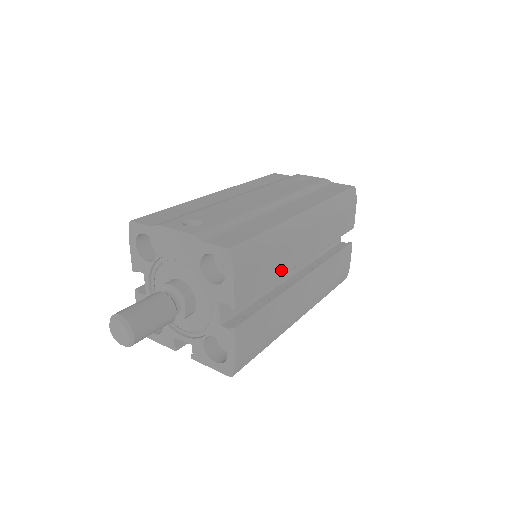
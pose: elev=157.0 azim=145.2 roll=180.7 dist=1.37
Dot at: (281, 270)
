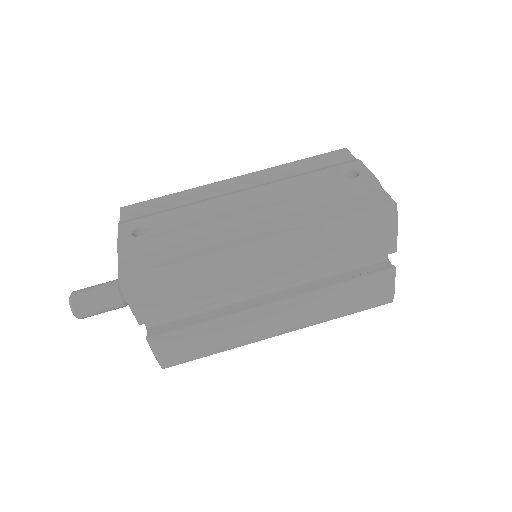
Dot at: (216, 297)
